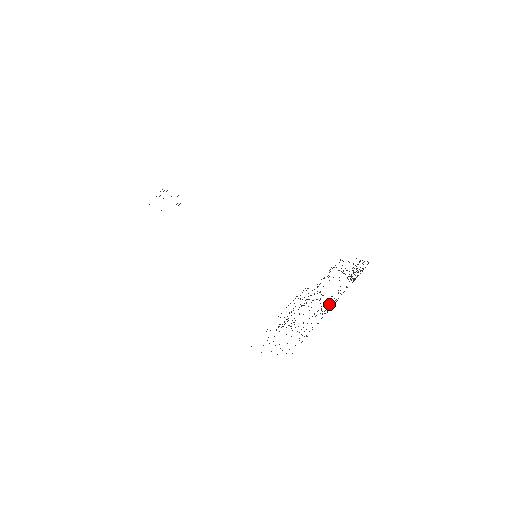
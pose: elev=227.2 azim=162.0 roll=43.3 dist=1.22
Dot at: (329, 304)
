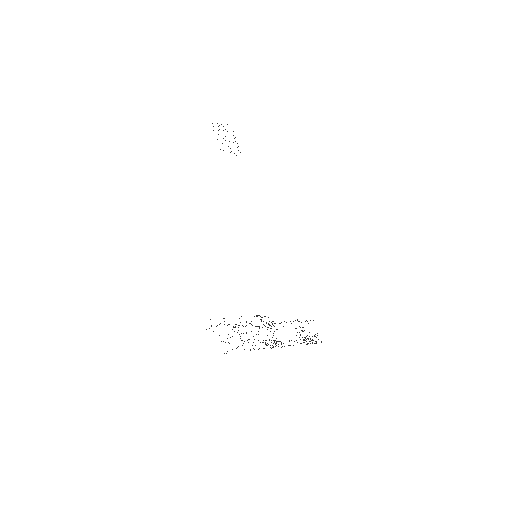
Dot at: (276, 343)
